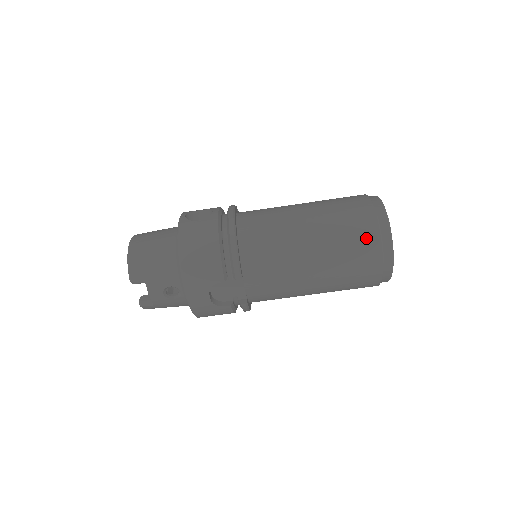
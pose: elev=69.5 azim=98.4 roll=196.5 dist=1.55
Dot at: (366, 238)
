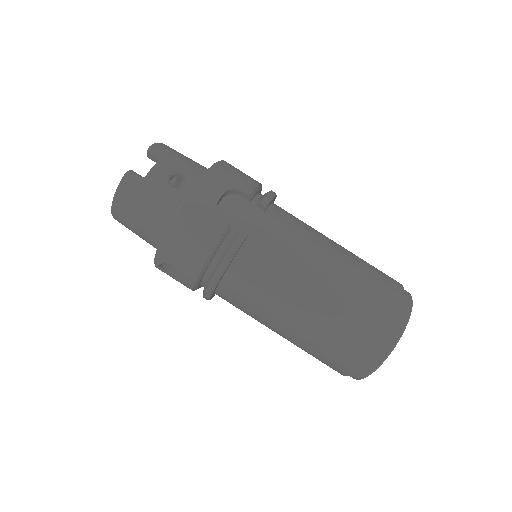
Dot at: (390, 280)
